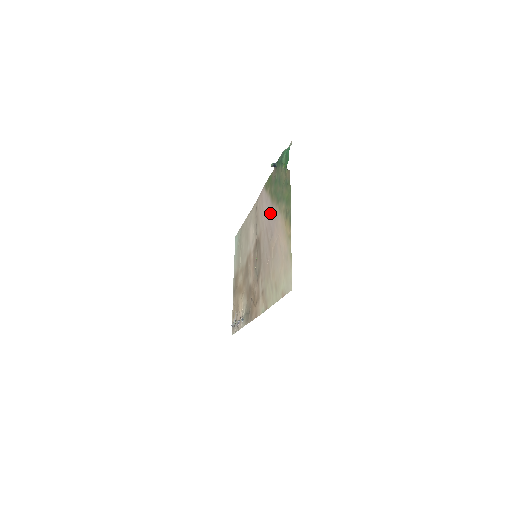
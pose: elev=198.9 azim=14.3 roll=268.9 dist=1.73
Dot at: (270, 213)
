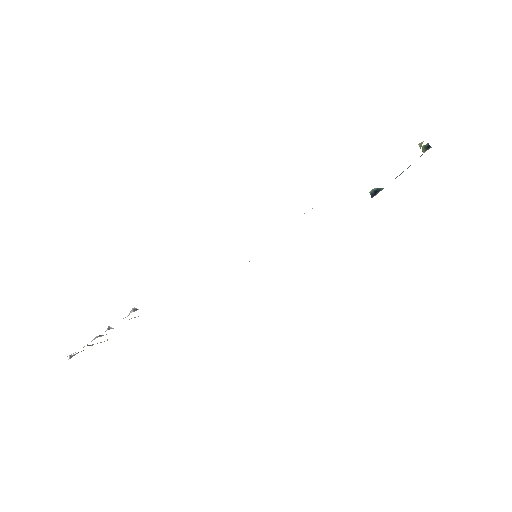
Dot at: occluded
